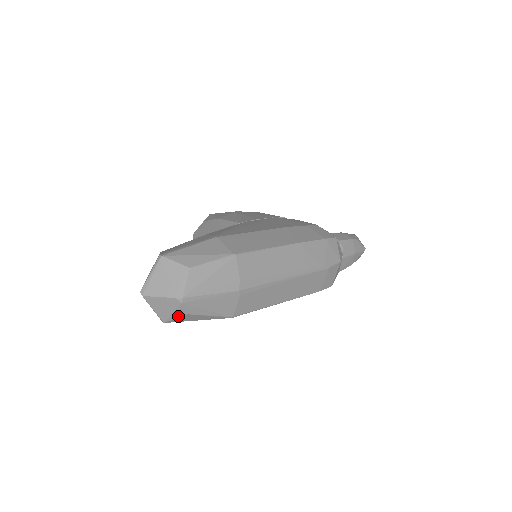
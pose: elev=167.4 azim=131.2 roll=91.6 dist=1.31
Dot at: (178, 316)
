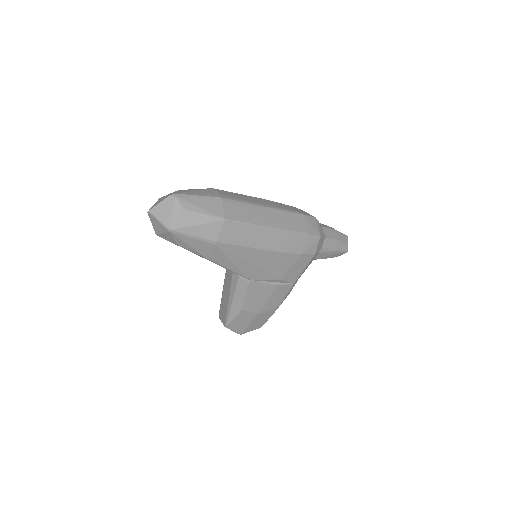
Dot at: (178, 215)
